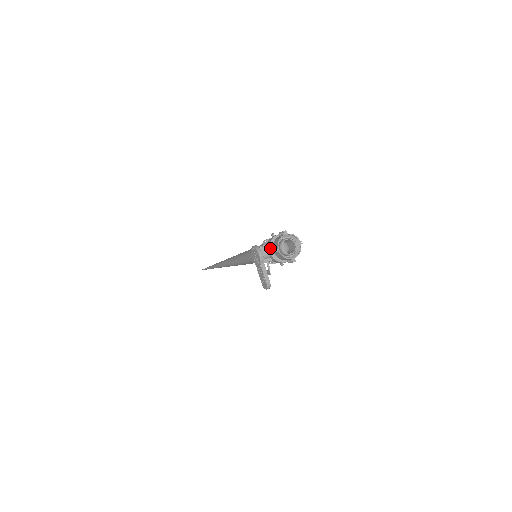
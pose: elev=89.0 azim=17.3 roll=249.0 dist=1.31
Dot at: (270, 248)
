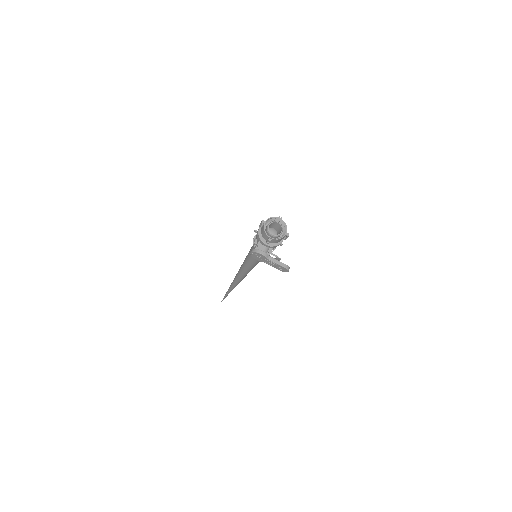
Dot at: (263, 242)
